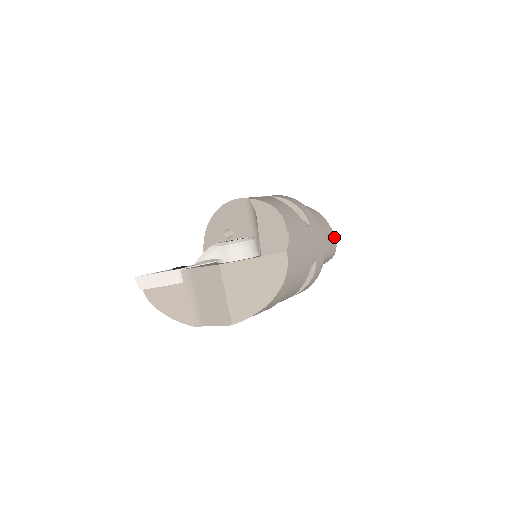
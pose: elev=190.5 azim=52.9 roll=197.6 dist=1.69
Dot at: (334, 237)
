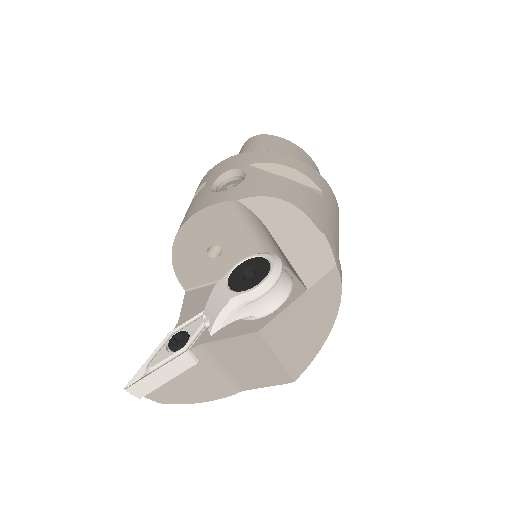
Dot at: (315, 165)
